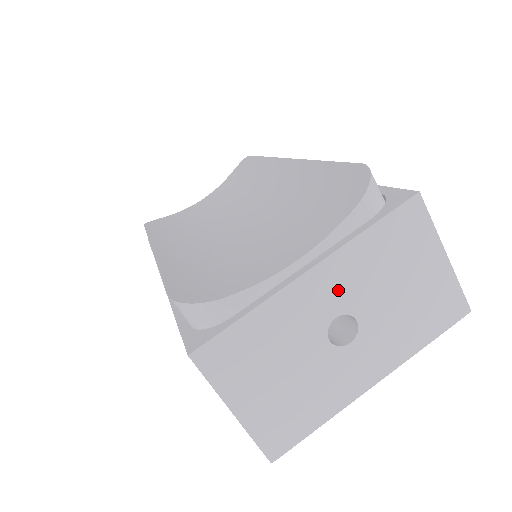
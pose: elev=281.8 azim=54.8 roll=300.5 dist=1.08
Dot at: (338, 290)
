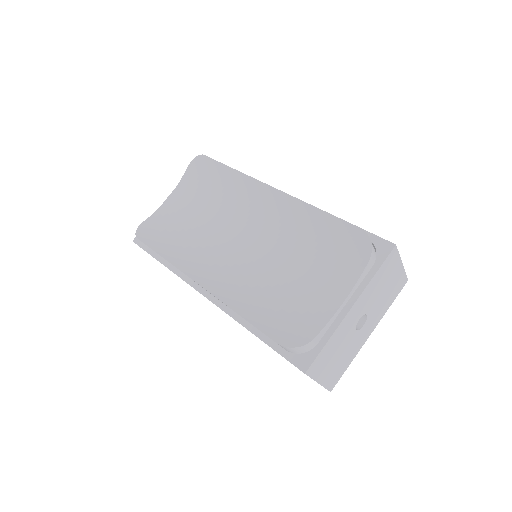
Dot at: (361, 307)
